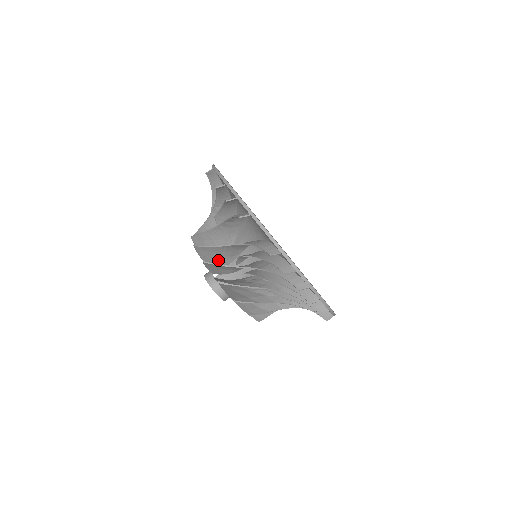
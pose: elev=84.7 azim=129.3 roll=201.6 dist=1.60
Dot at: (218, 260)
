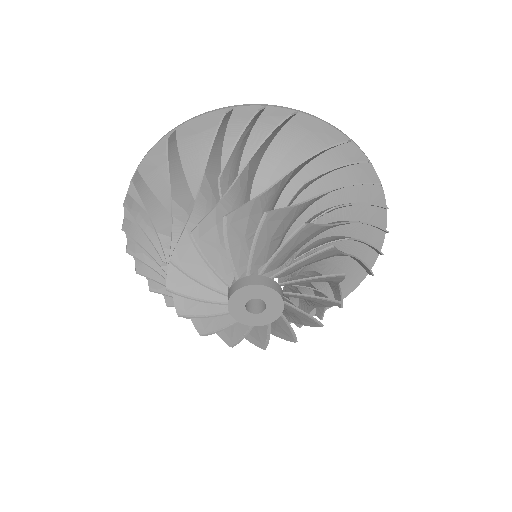
Dot at: (252, 240)
